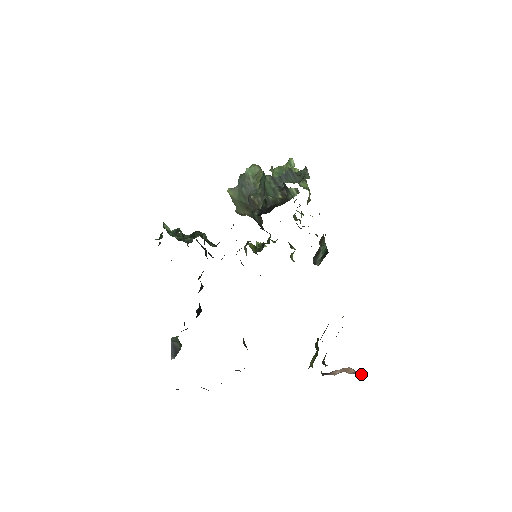
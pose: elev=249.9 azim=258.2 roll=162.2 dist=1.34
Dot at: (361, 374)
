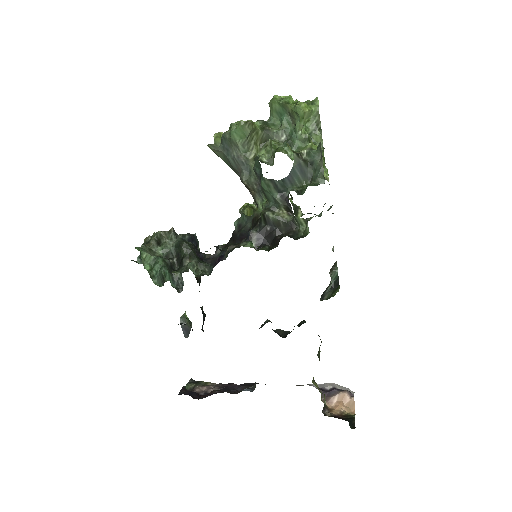
Dot at: (354, 410)
